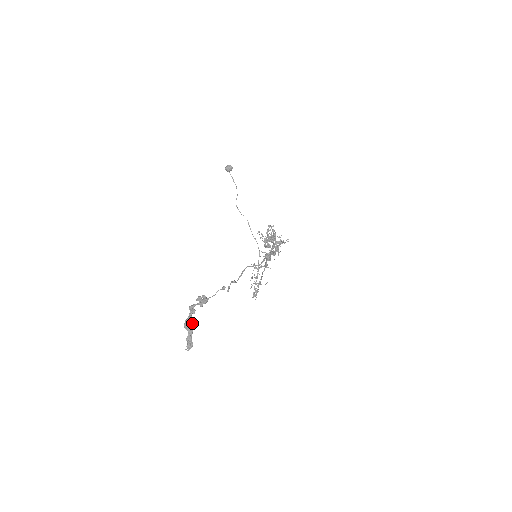
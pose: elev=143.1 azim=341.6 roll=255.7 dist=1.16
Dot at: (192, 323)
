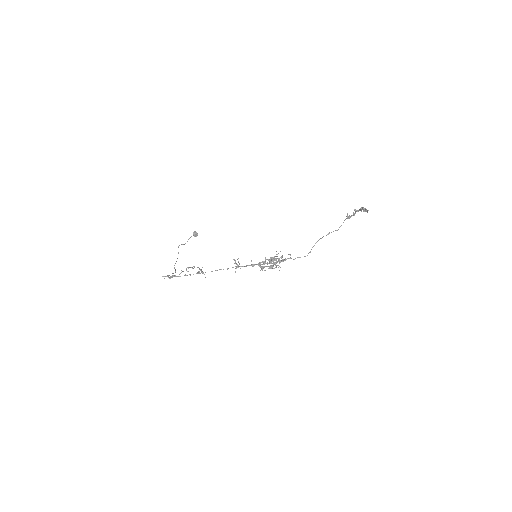
Dot at: (363, 211)
